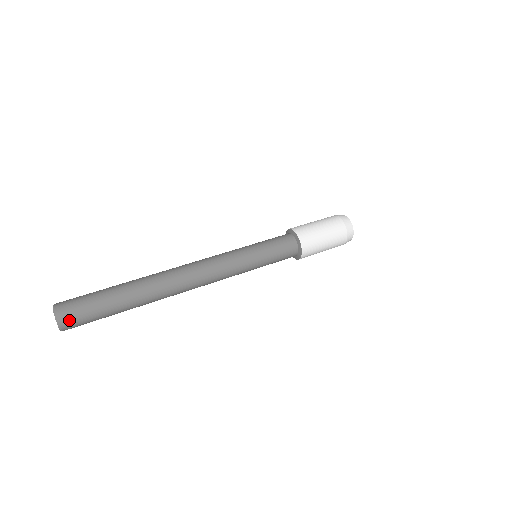
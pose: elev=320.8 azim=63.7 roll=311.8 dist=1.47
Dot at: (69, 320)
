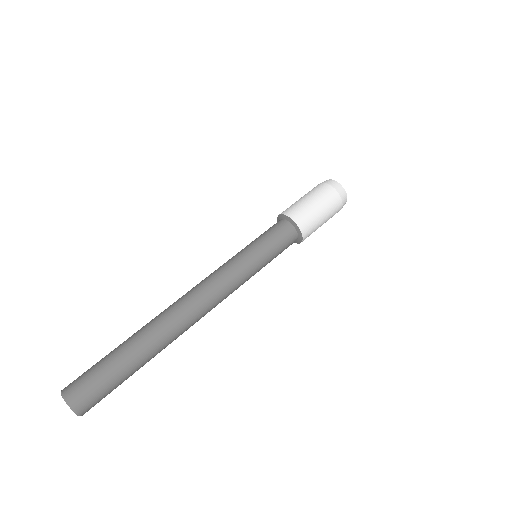
Dot at: (82, 399)
